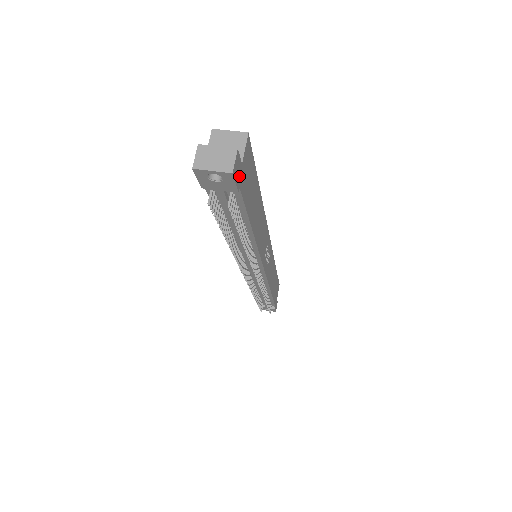
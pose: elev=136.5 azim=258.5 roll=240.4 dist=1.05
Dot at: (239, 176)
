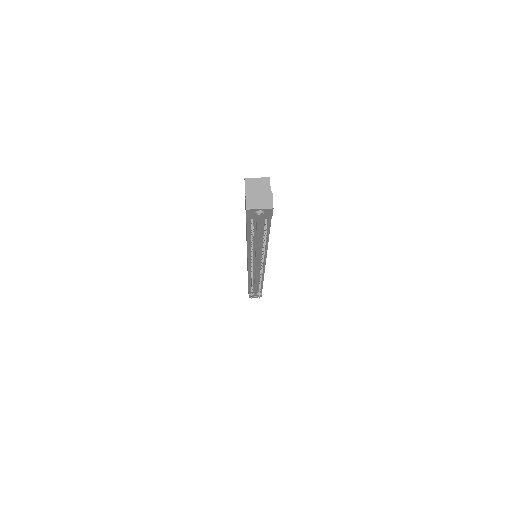
Dot at: occluded
